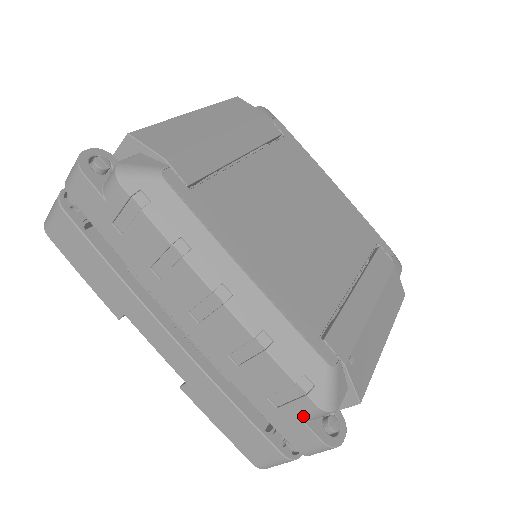
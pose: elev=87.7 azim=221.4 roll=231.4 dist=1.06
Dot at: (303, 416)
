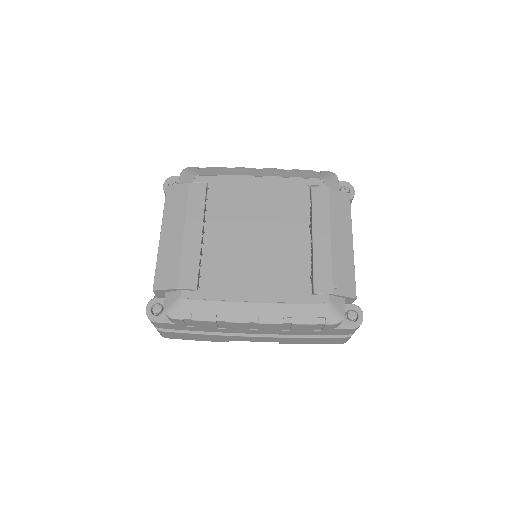
Dot at: (334, 328)
